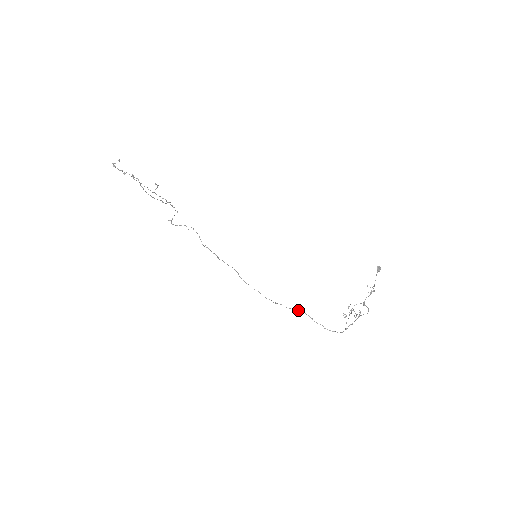
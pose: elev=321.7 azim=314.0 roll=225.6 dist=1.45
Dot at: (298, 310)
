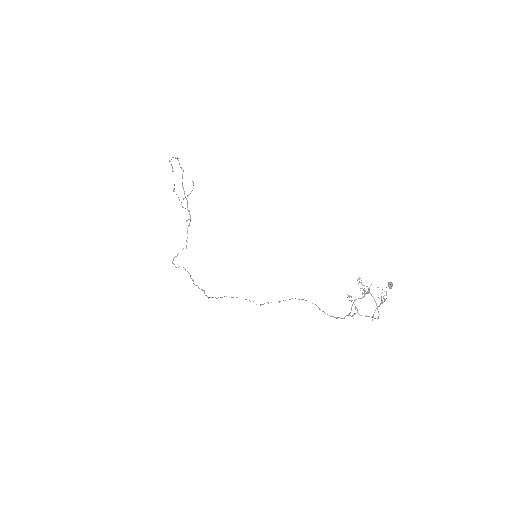
Dot at: (289, 299)
